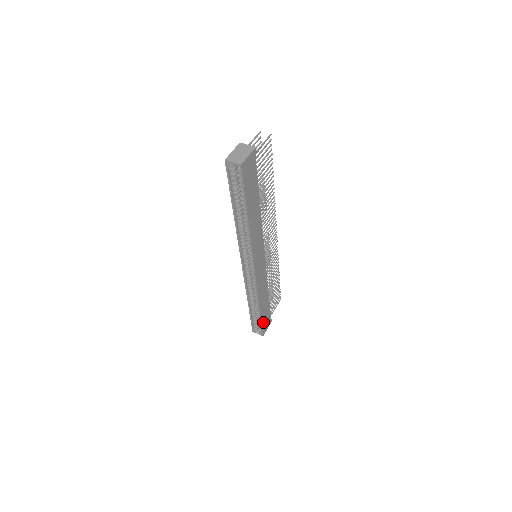
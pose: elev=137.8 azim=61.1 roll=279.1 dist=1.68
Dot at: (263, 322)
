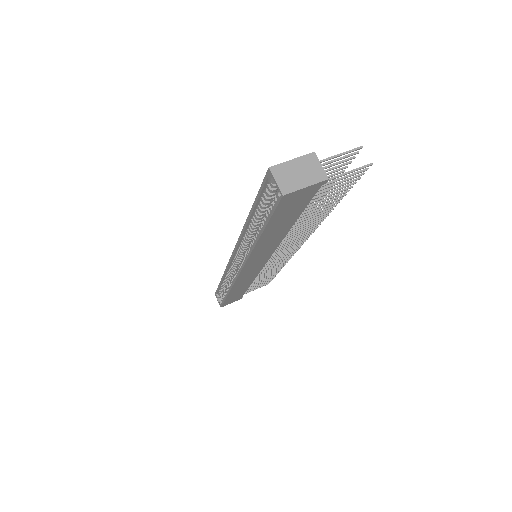
Dot at: (228, 300)
